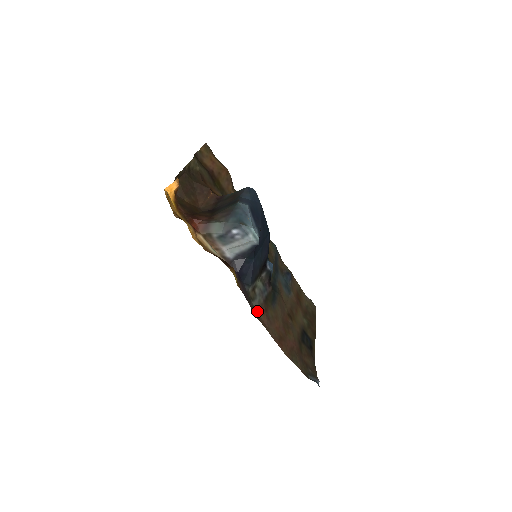
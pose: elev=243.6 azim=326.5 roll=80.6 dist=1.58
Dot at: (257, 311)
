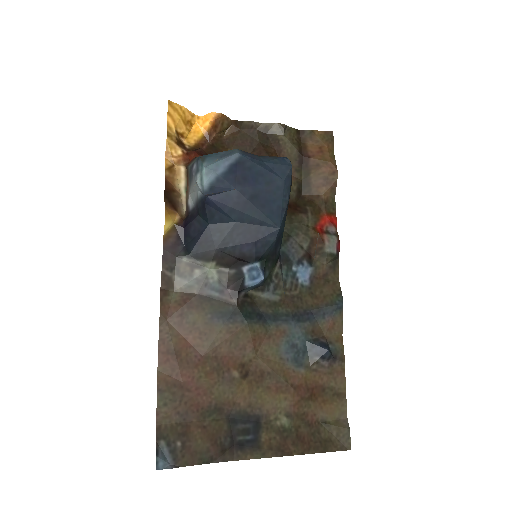
Dot at: (175, 292)
